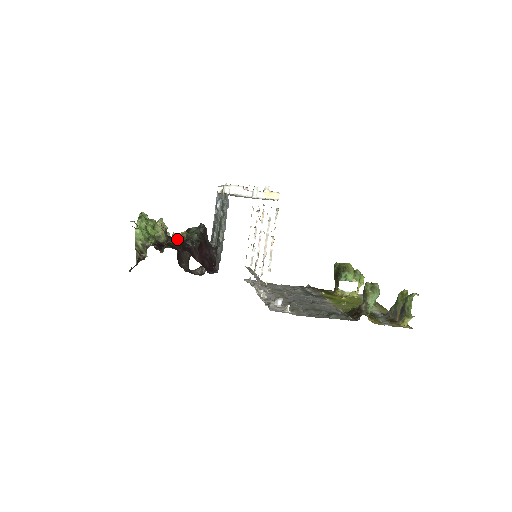
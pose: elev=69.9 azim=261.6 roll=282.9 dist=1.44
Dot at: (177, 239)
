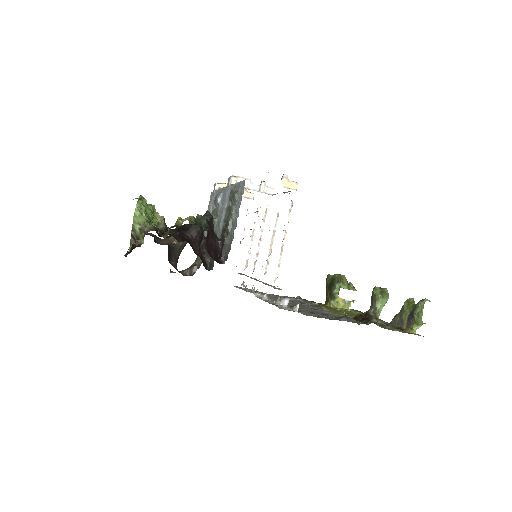
Dot at: (175, 230)
